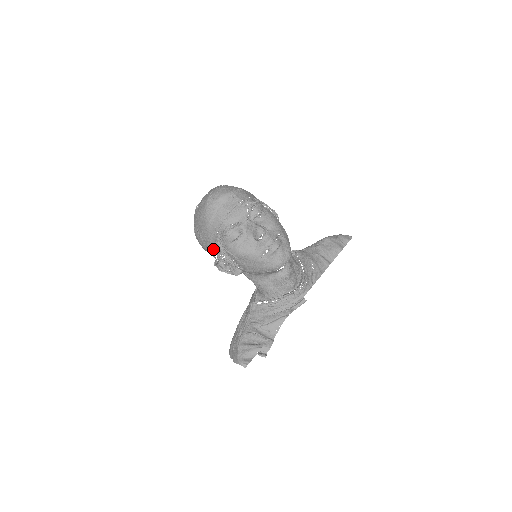
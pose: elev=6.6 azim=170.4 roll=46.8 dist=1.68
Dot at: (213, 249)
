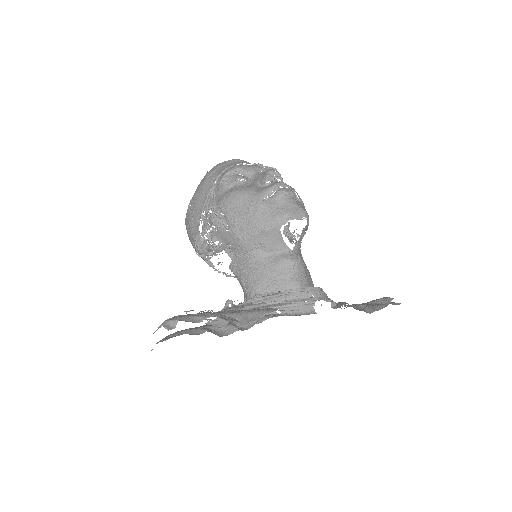
Dot at: (201, 211)
